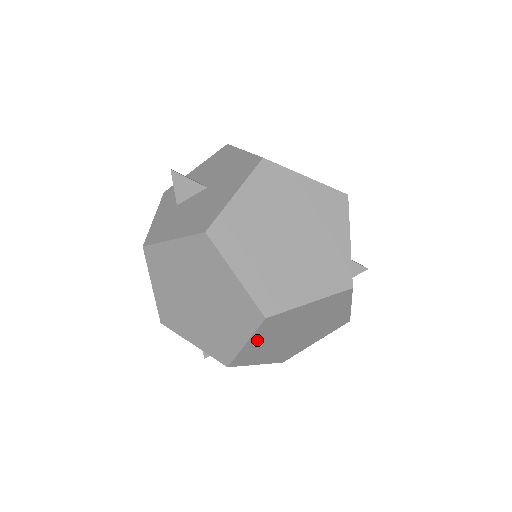
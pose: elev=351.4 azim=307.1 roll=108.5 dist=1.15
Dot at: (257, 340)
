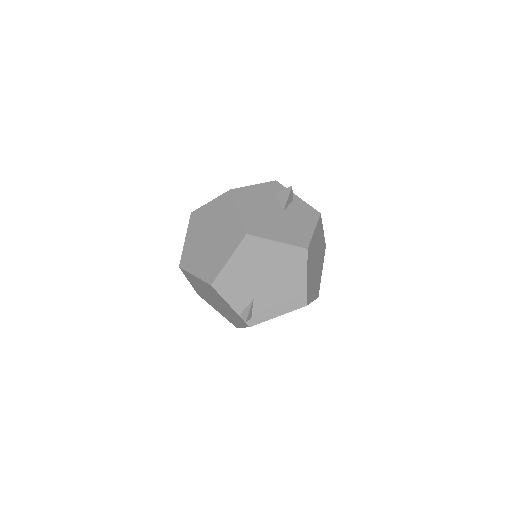
Dot at: occluded
